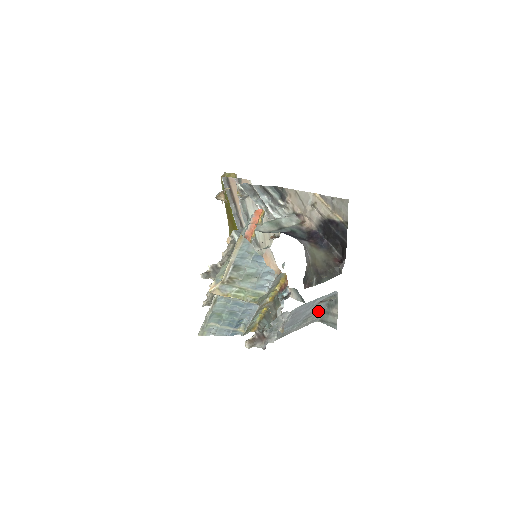
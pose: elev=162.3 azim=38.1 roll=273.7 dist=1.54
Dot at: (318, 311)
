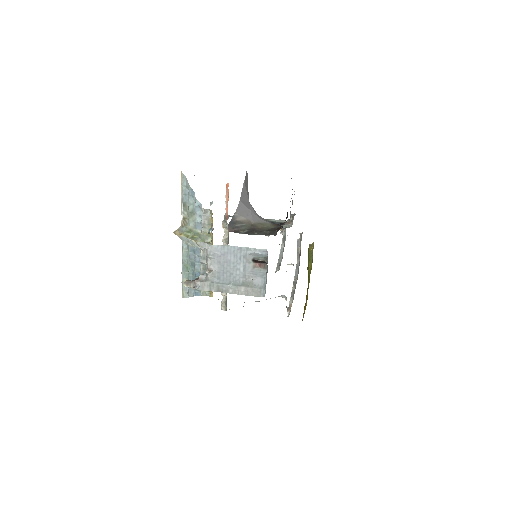
Dot at: (261, 280)
